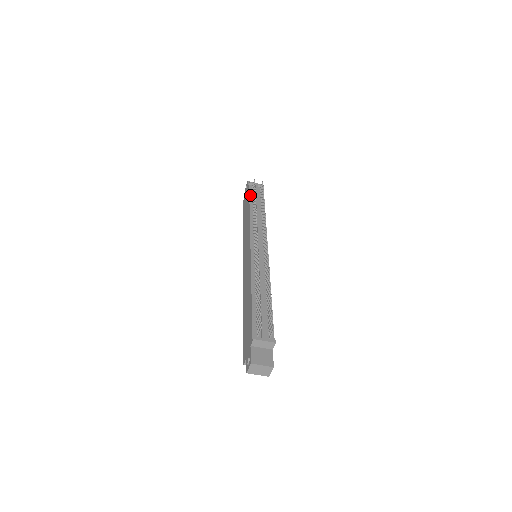
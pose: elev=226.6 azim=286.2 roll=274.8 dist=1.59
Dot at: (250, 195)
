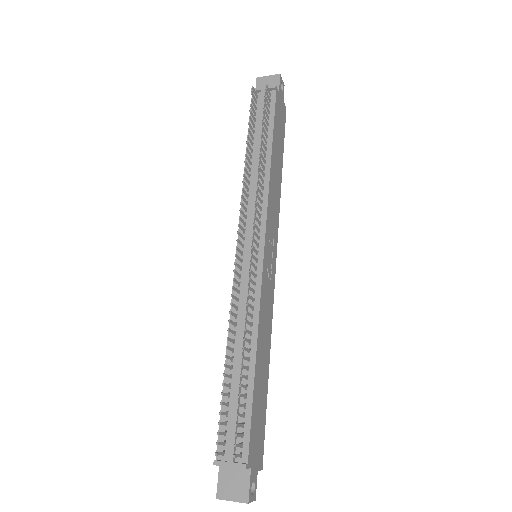
Dot at: (250, 121)
